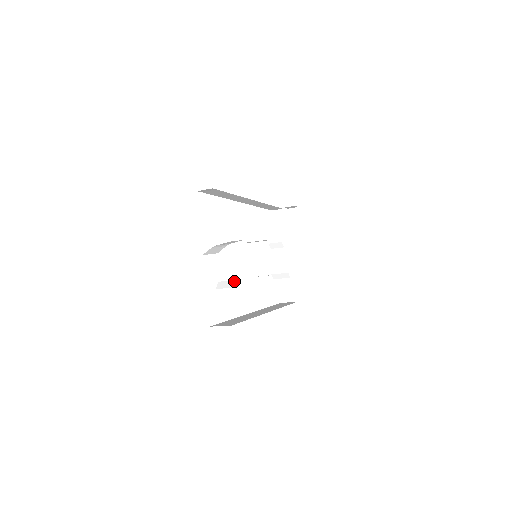
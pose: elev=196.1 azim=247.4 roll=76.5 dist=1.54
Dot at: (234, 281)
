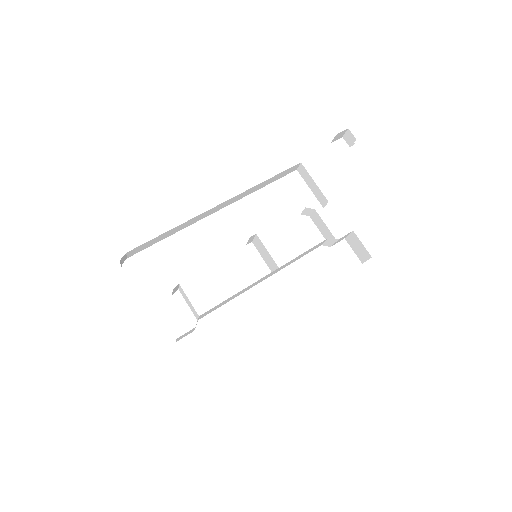
Dot at: occluded
